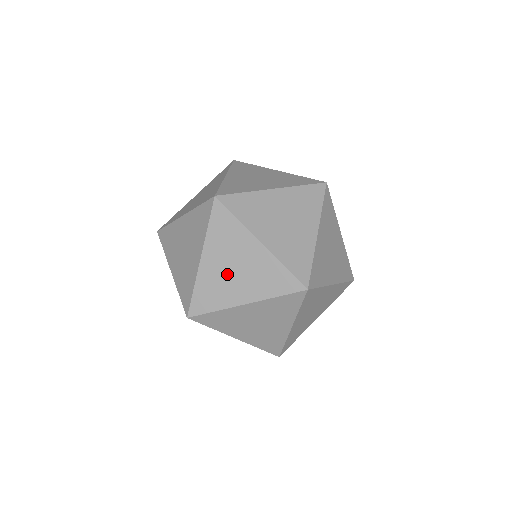
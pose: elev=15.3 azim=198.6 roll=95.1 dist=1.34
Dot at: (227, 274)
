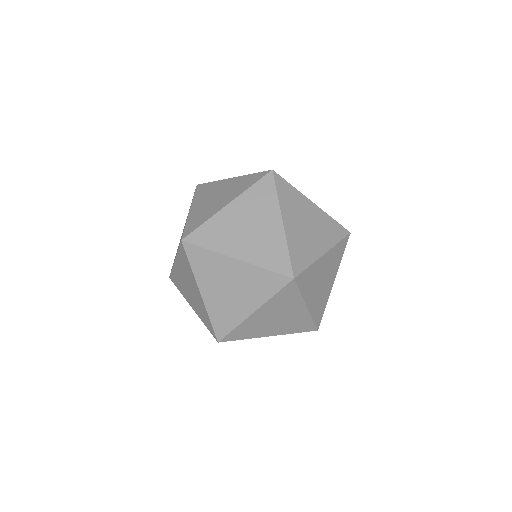
Dot at: (304, 231)
